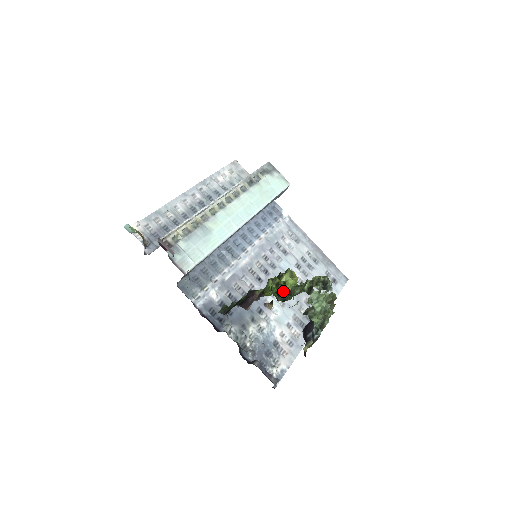
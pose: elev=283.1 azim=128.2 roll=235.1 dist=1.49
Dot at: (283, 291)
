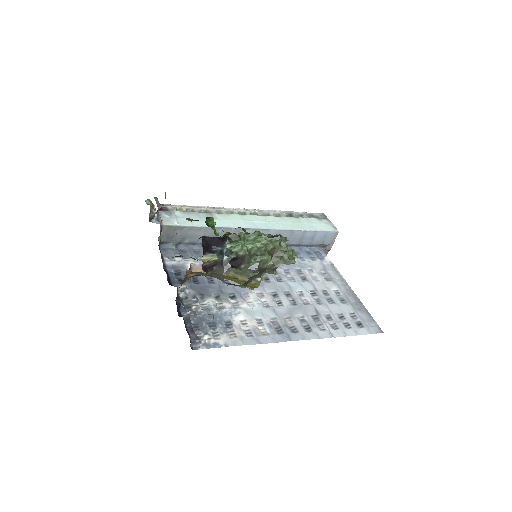
Dot at: occluded
